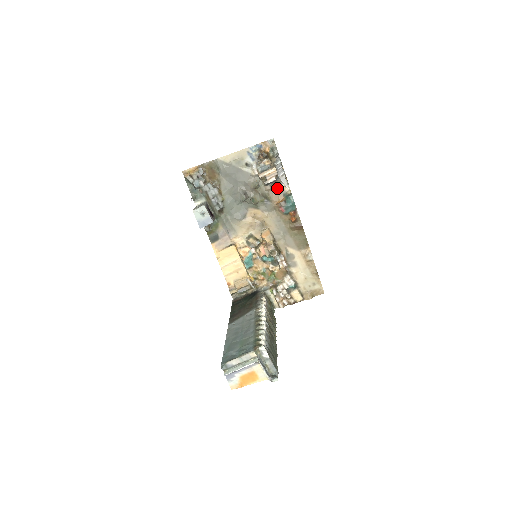
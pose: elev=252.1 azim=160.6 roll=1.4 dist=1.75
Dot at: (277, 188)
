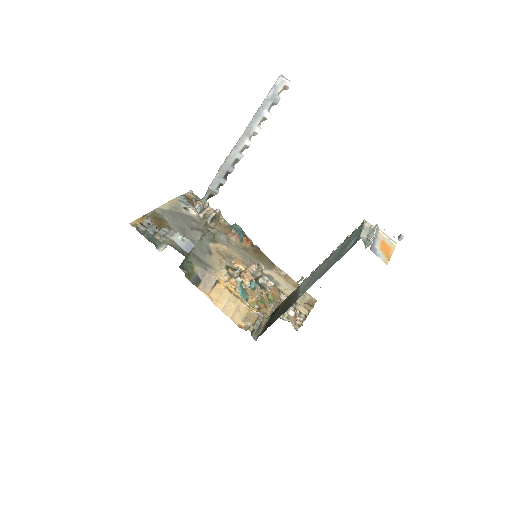
Dot at: (219, 224)
